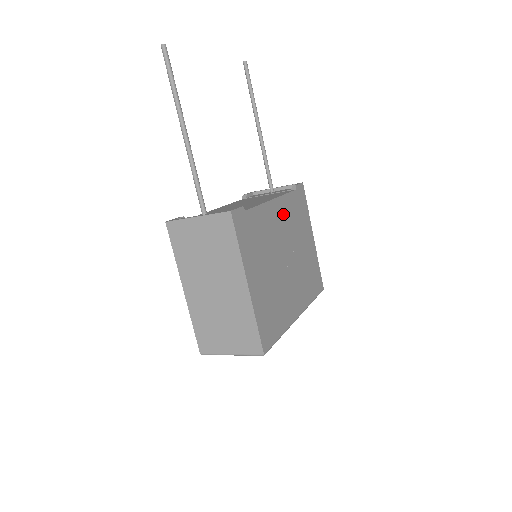
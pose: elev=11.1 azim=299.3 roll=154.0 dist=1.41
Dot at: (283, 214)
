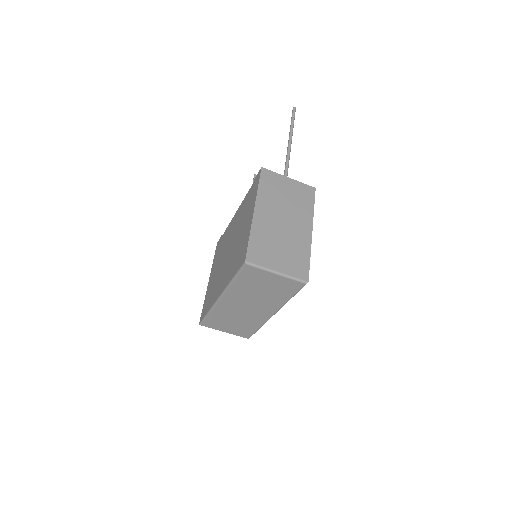
Dot at: occluded
